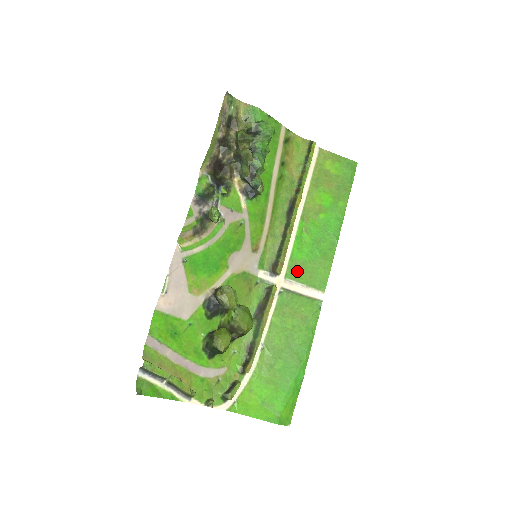
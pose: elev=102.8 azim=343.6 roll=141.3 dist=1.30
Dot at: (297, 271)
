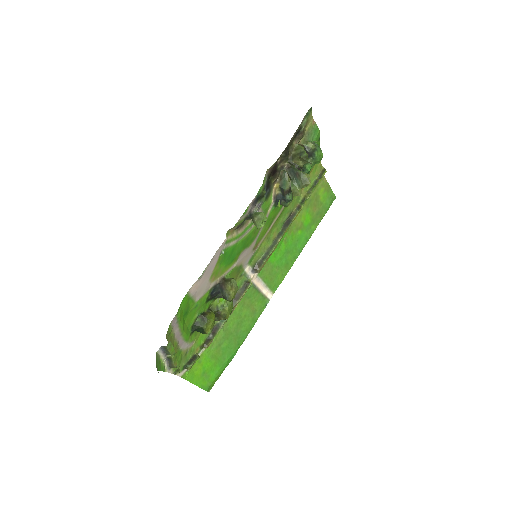
Dot at: (266, 272)
